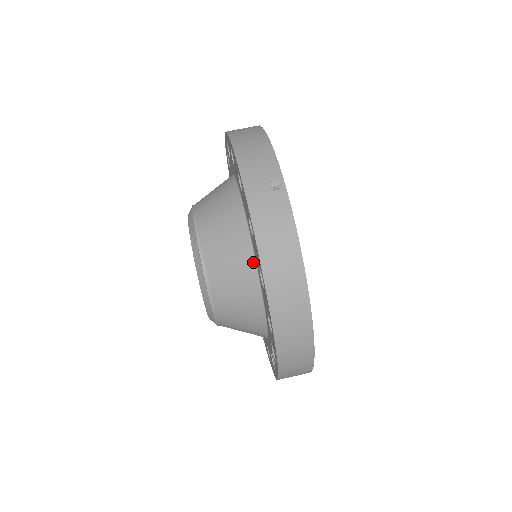
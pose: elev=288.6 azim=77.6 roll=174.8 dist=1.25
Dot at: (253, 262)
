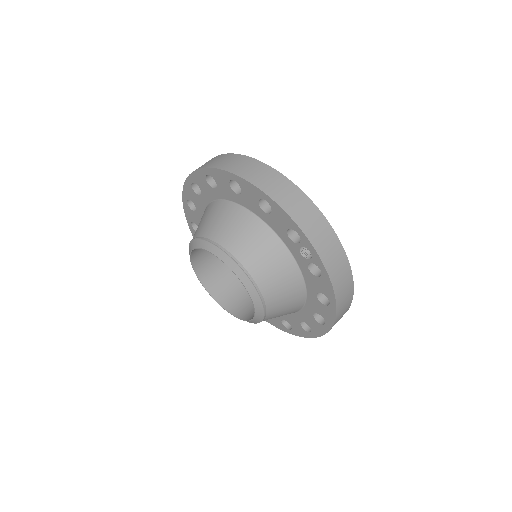
Dot at: (232, 204)
